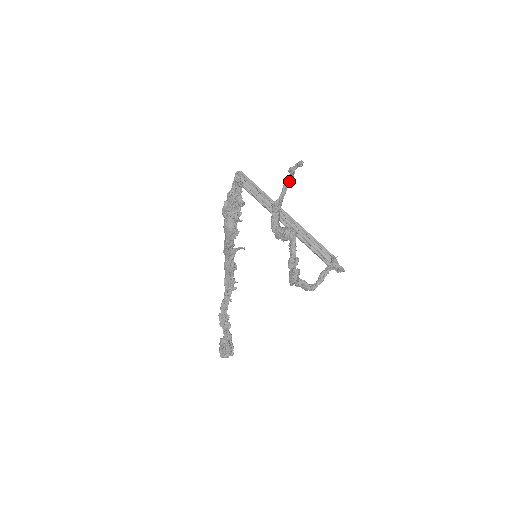
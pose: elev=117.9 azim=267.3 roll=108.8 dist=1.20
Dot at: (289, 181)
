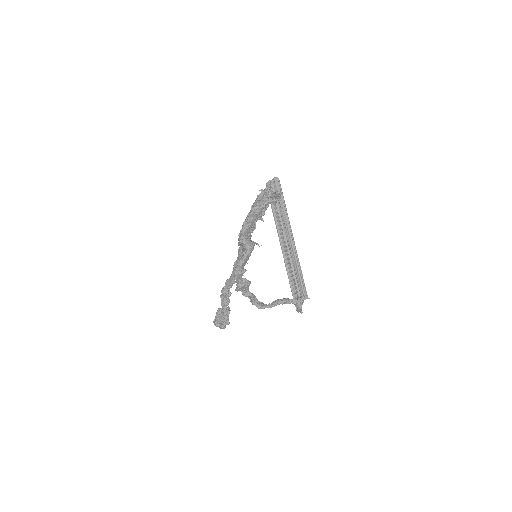
Dot at: (270, 203)
